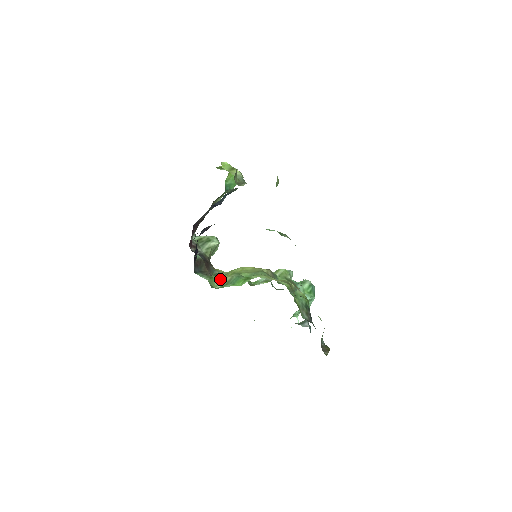
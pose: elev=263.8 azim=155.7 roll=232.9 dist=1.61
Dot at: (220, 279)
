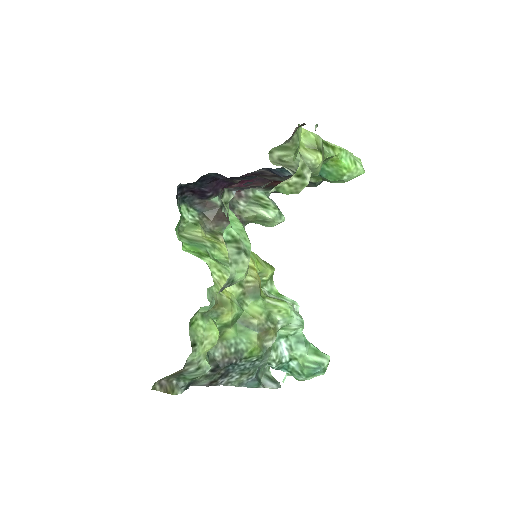
Dot at: (198, 233)
